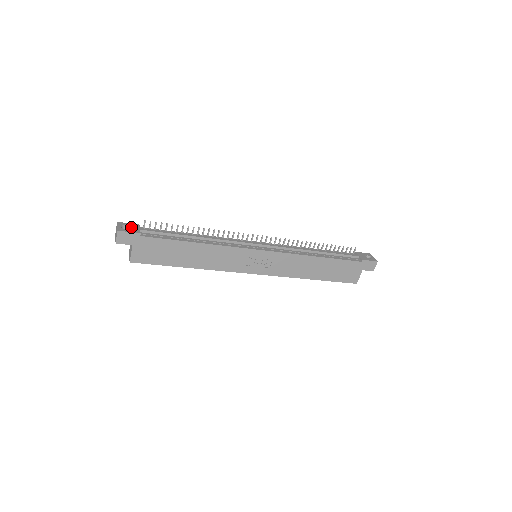
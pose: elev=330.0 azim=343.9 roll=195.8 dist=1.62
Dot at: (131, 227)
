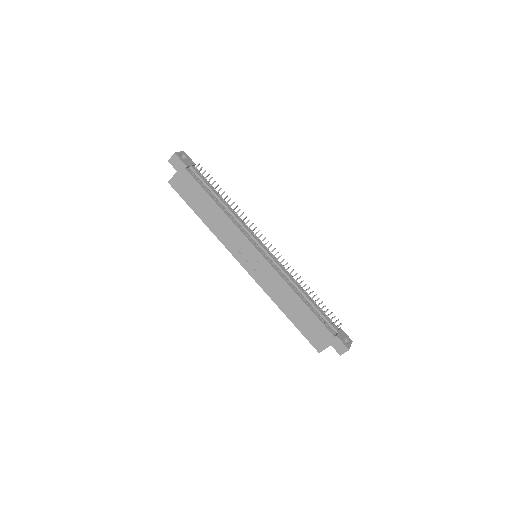
Dot at: (187, 160)
